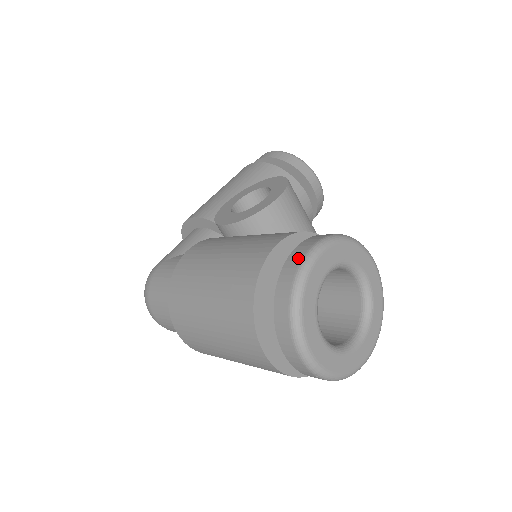
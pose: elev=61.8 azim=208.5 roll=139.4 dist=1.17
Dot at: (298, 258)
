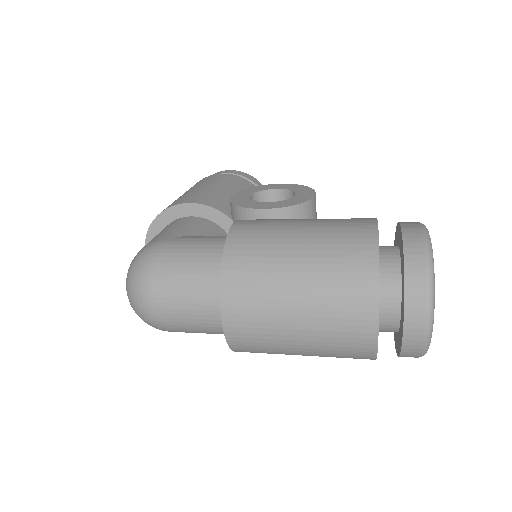
Dot at: (417, 231)
